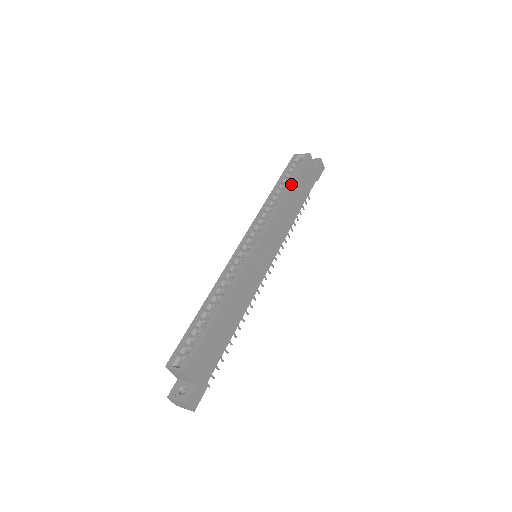
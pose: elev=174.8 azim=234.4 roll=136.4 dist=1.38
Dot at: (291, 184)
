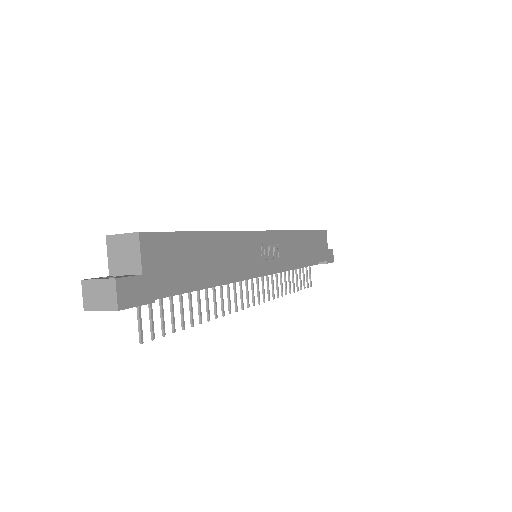
Dot at: (307, 230)
